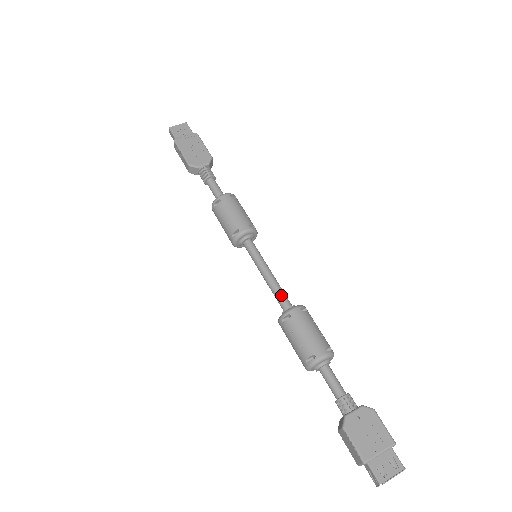
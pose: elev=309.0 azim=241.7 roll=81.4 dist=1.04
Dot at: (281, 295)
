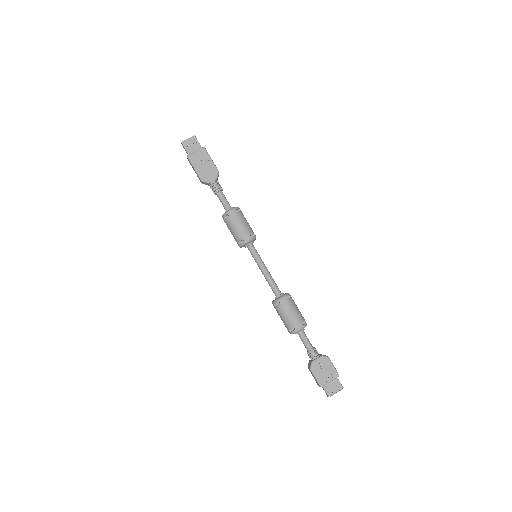
Dot at: (274, 286)
